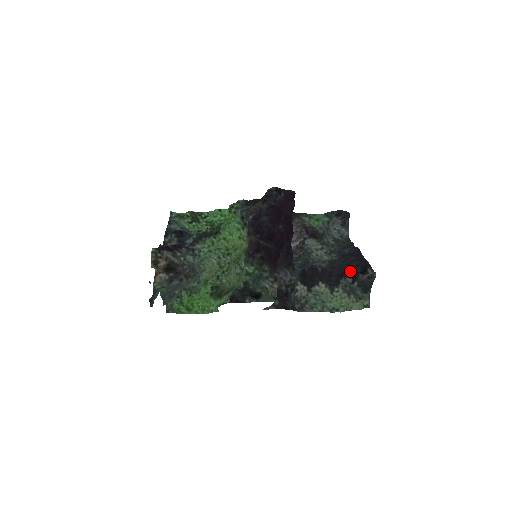
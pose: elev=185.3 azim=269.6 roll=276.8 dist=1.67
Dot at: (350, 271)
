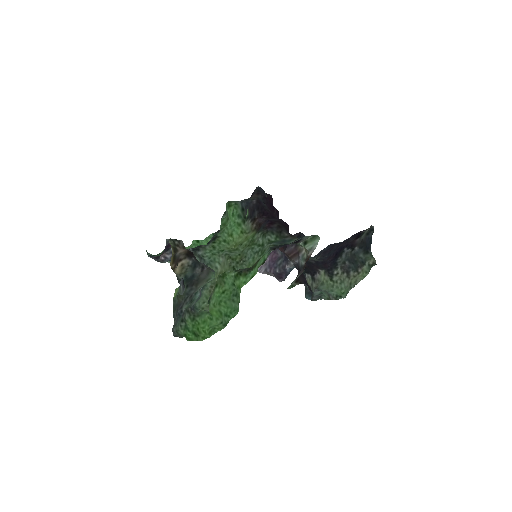
Dot at: (343, 247)
